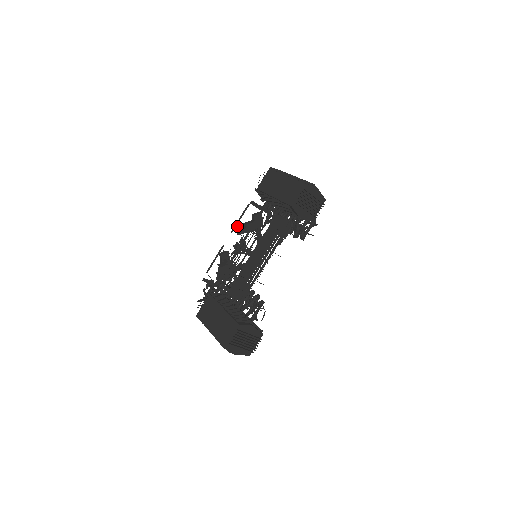
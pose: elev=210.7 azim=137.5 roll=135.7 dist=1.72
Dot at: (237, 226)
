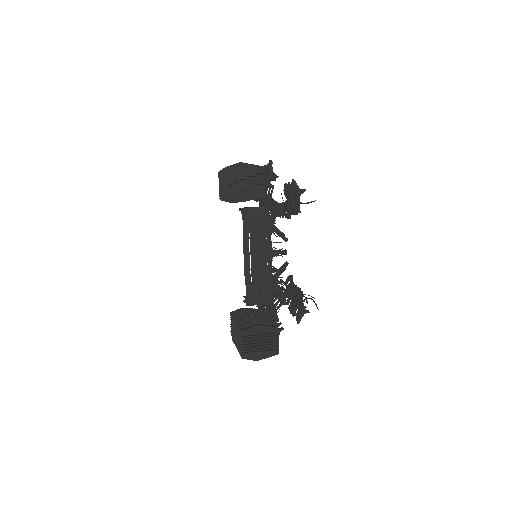
Dot at: (249, 237)
